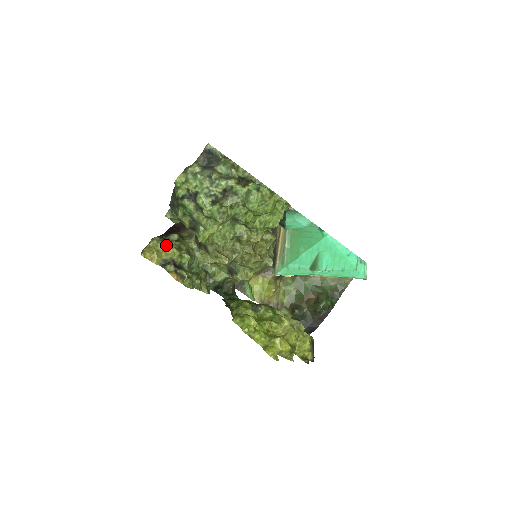
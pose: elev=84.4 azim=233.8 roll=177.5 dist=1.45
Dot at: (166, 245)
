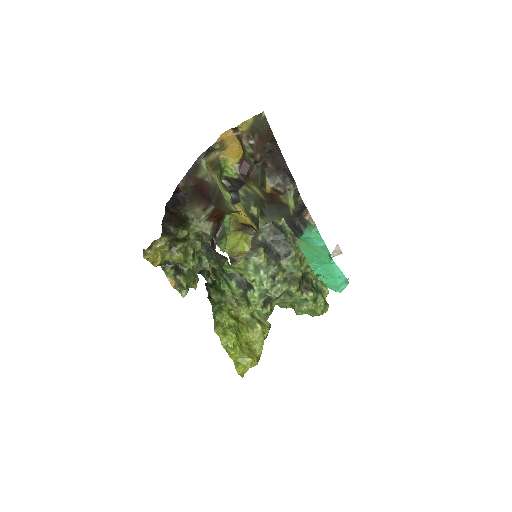
Dot at: (174, 248)
